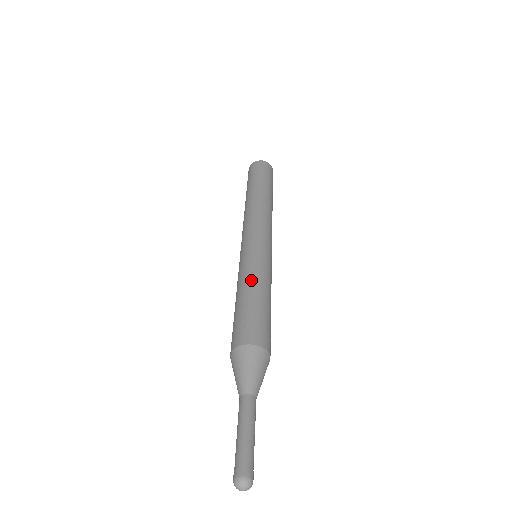
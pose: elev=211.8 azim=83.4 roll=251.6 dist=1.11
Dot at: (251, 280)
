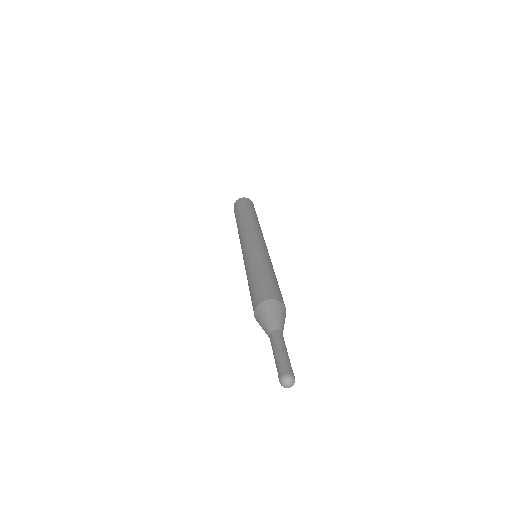
Dot at: (272, 268)
